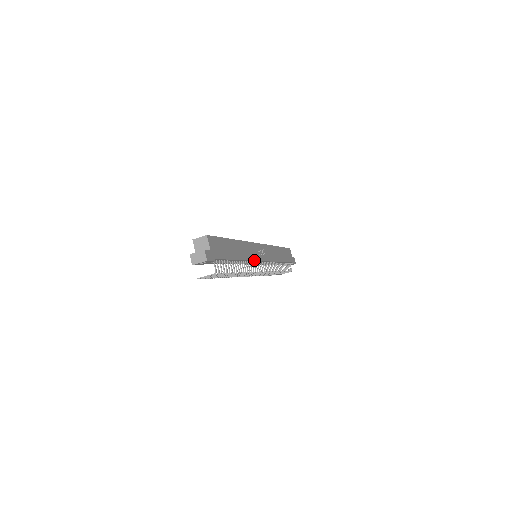
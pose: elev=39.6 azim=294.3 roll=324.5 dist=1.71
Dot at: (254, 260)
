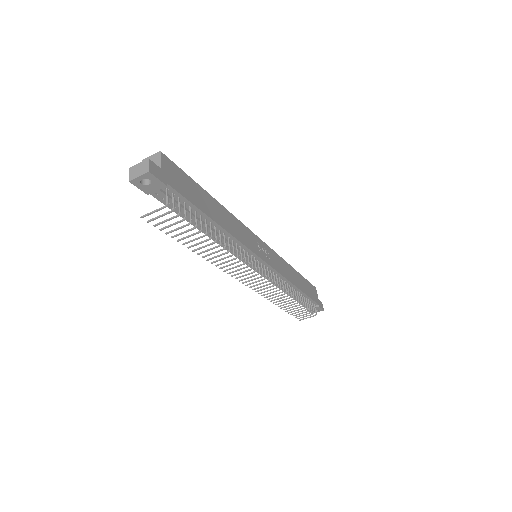
Dot at: (247, 247)
